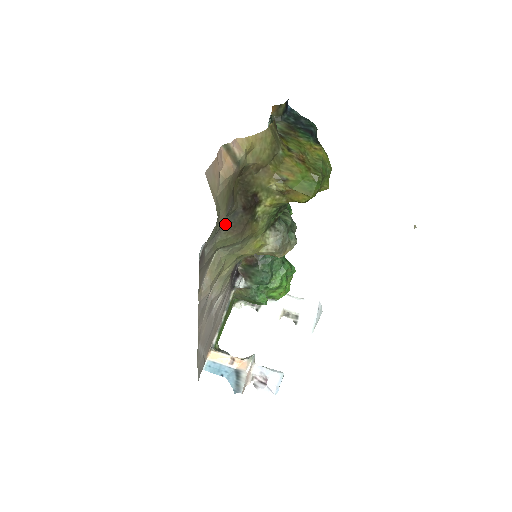
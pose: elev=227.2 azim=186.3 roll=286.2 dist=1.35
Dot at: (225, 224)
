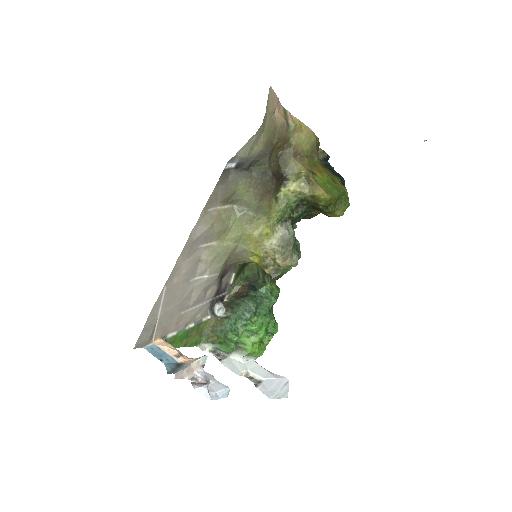
Dot at: (253, 175)
